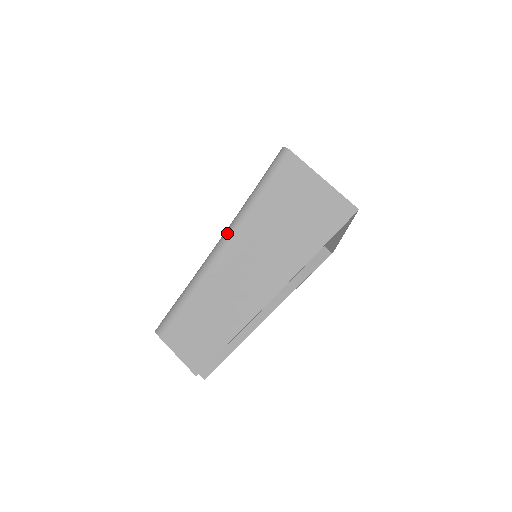
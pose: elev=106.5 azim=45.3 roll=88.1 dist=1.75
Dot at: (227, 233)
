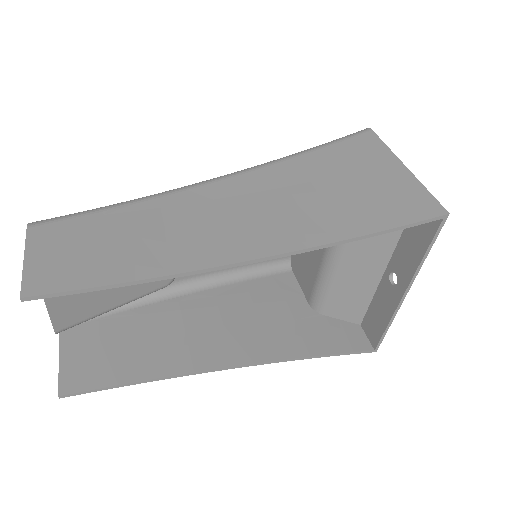
Dot at: occluded
